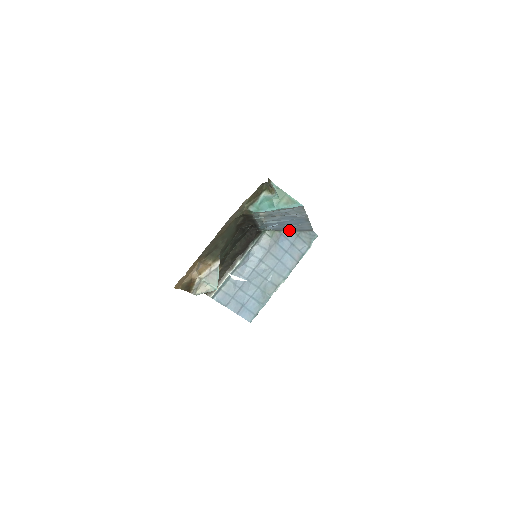
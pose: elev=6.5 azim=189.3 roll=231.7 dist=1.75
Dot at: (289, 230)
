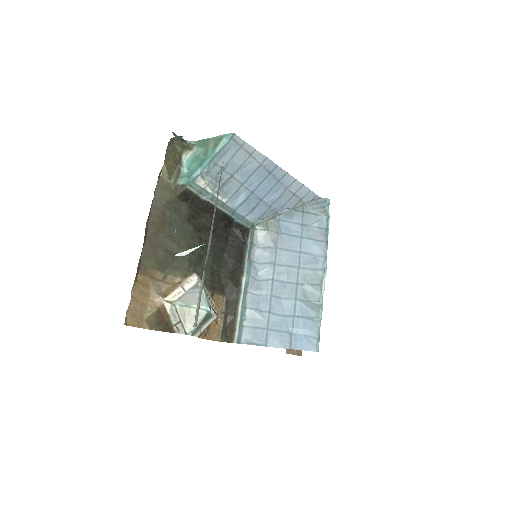
Dot at: (285, 211)
